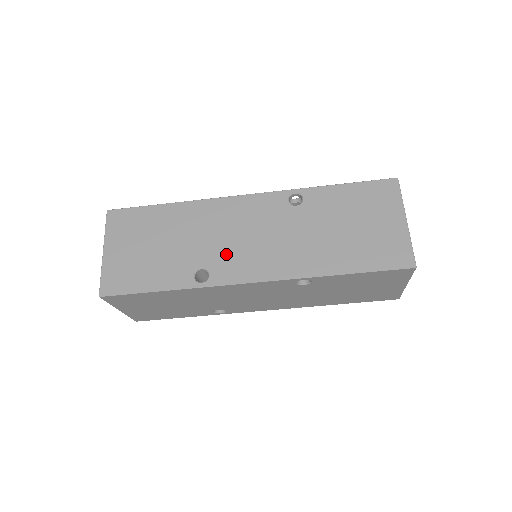
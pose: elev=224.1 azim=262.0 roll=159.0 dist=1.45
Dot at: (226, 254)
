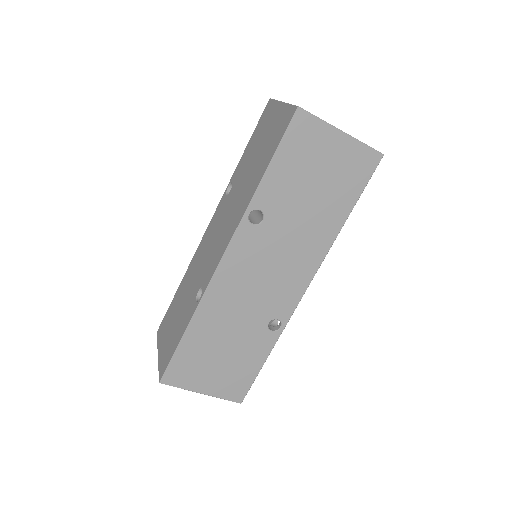
Dot at: (207, 265)
